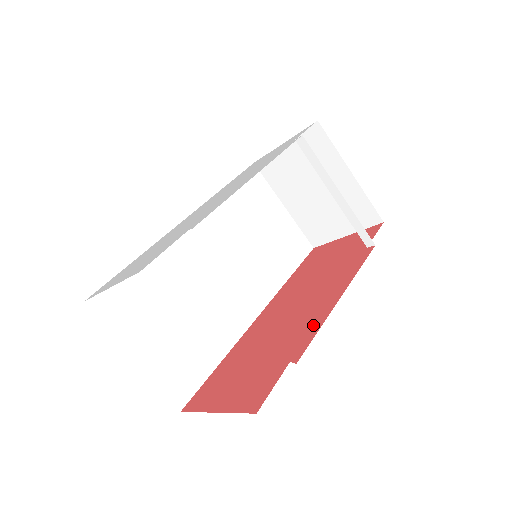
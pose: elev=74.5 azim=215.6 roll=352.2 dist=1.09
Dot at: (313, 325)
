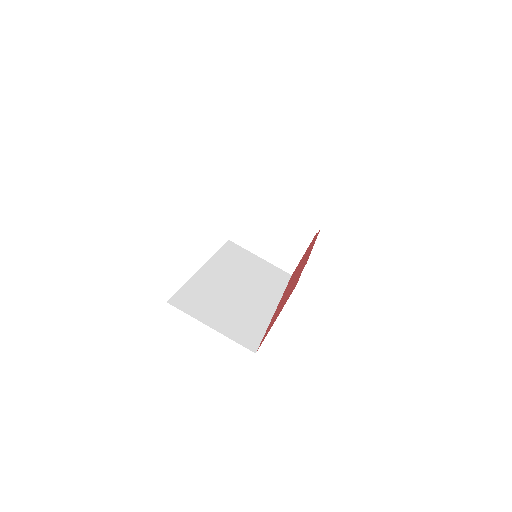
Dot at: occluded
